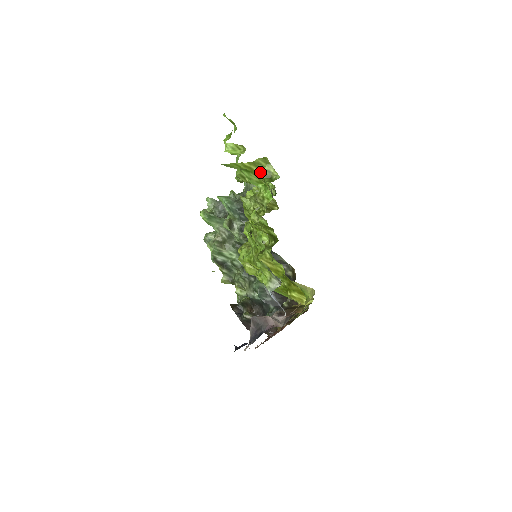
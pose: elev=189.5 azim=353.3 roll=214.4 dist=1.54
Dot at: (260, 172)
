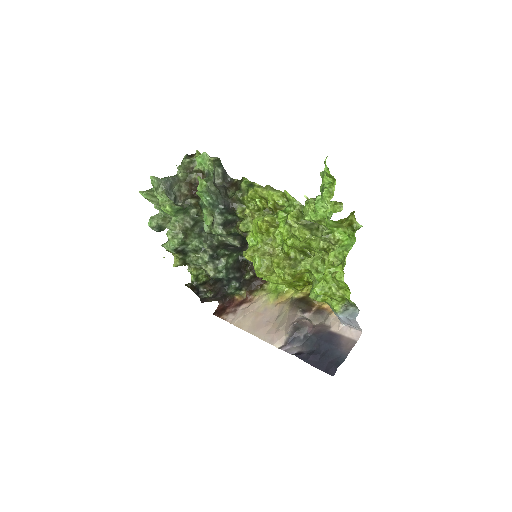
Dot at: (345, 222)
